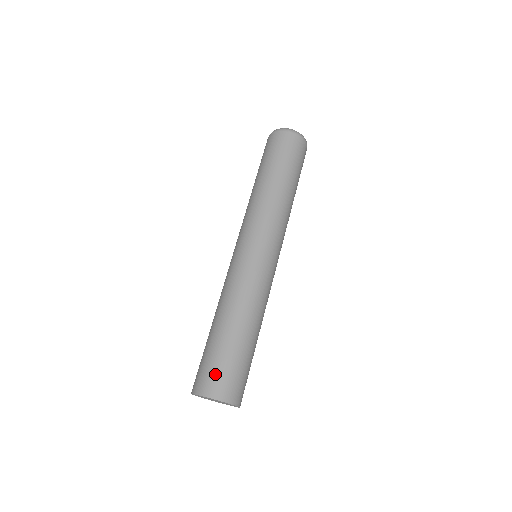
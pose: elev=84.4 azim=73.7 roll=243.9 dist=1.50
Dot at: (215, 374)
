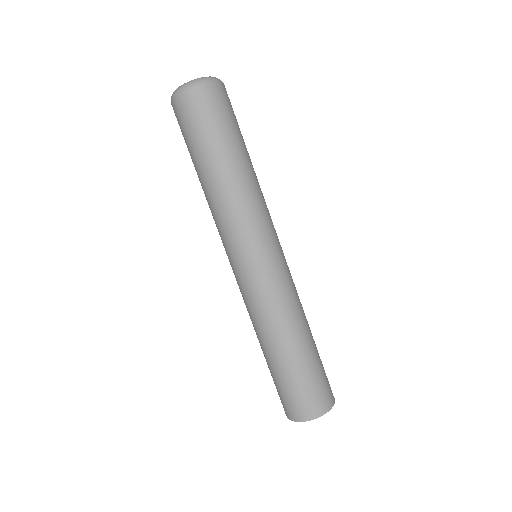
Dot at: (300, 400)
